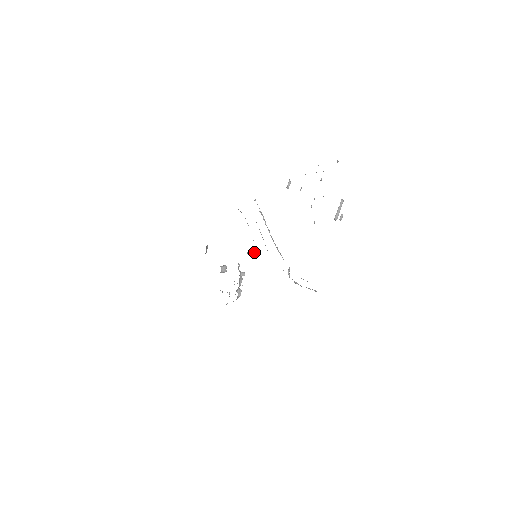
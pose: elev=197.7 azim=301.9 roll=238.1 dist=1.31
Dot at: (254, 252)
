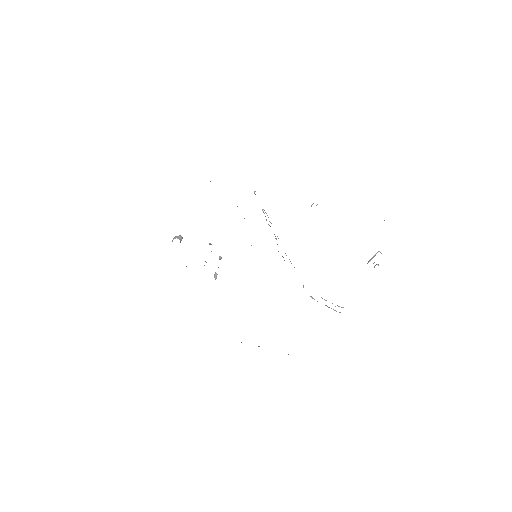
Dot at: occluded
